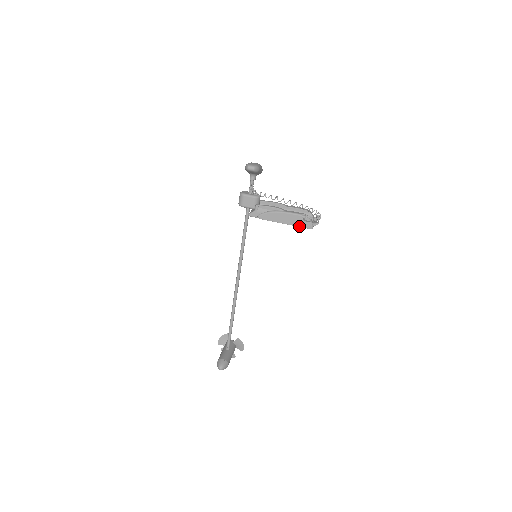
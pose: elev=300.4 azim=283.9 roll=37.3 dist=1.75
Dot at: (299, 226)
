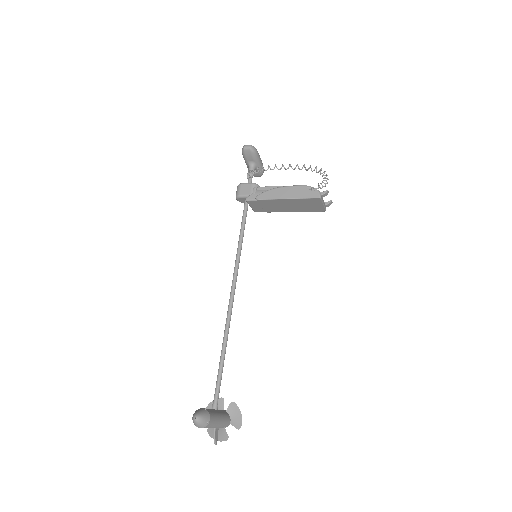
Dot at: (304, 197)
